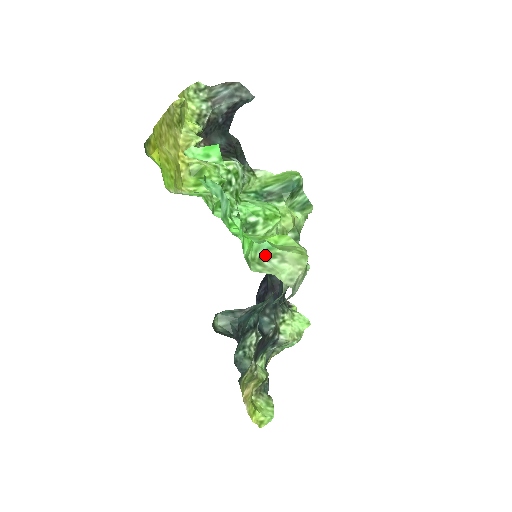
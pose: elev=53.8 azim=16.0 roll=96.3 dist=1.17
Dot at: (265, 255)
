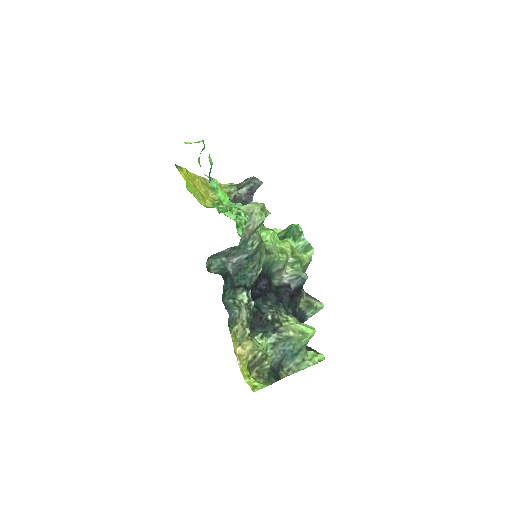
Dot at: occluded
